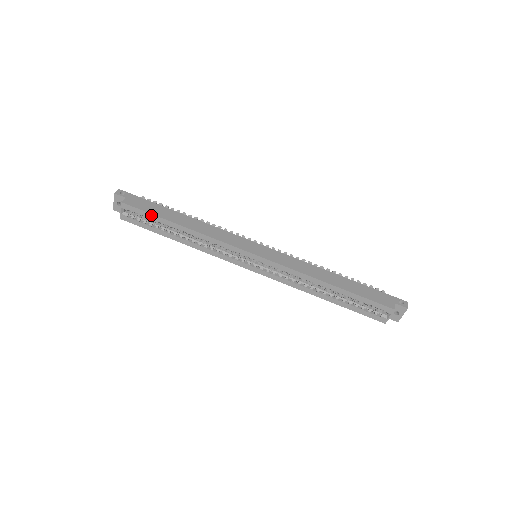
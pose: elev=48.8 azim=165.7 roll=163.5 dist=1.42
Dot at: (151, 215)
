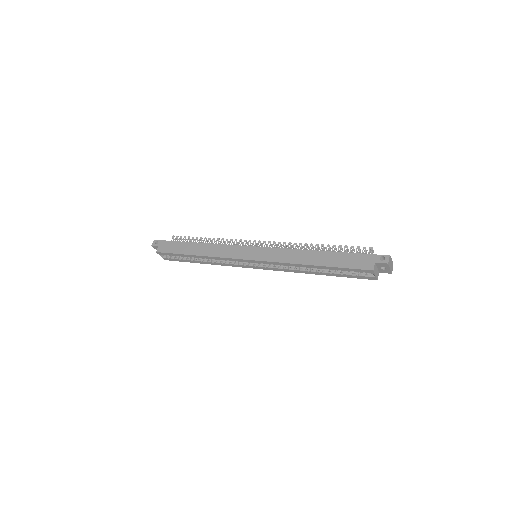
Dot at: (176, 254)
